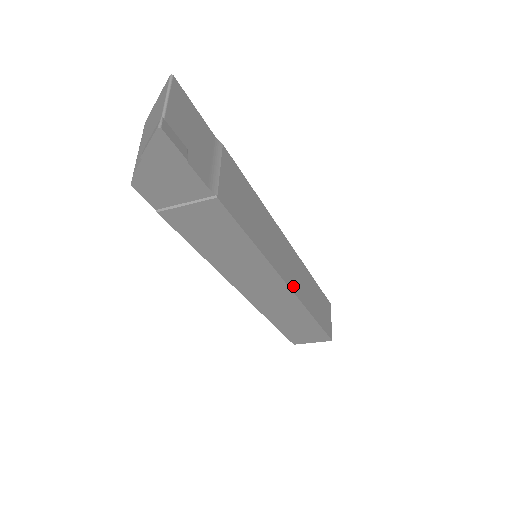
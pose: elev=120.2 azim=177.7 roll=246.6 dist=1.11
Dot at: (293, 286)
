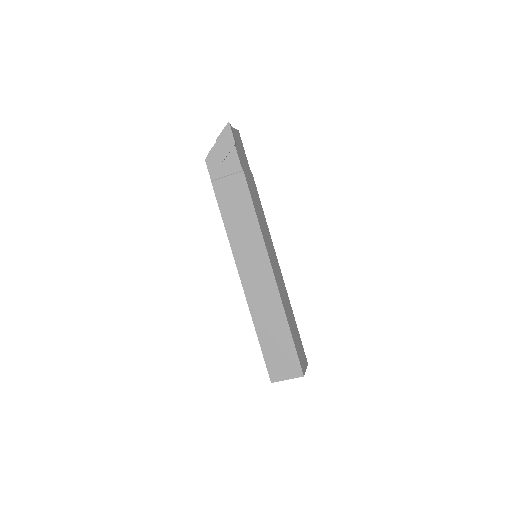
Dot at: (276, 279)
